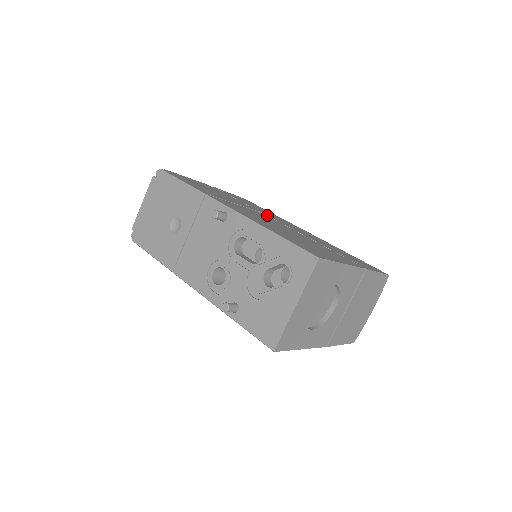
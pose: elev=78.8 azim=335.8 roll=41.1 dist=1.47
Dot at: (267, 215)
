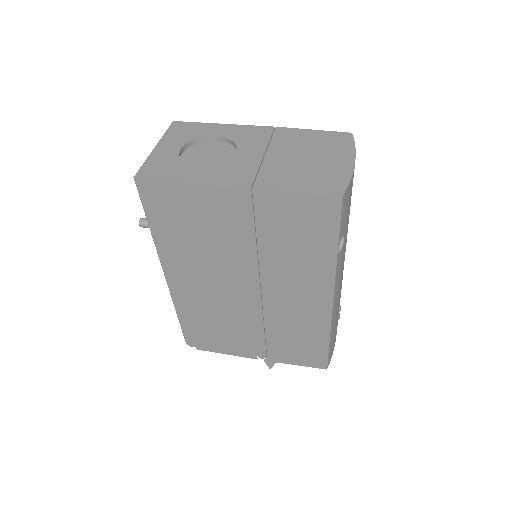
Dot at: occluded
